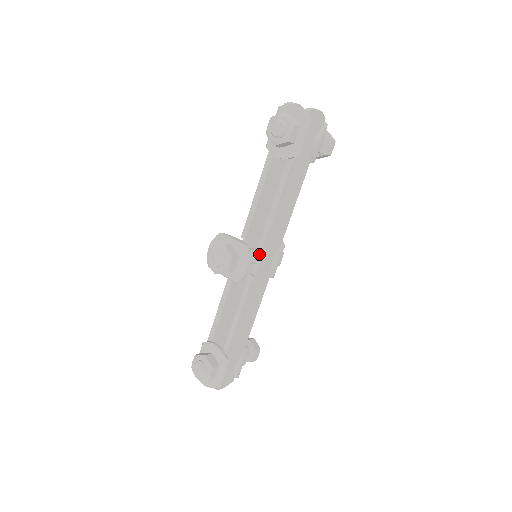
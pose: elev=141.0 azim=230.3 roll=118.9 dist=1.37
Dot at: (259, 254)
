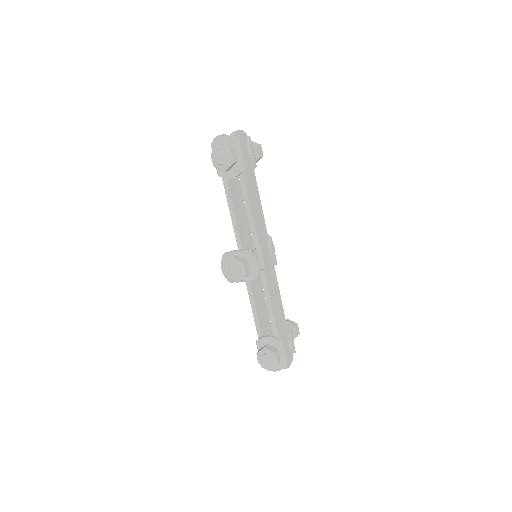
Dot at: (258, 252)
